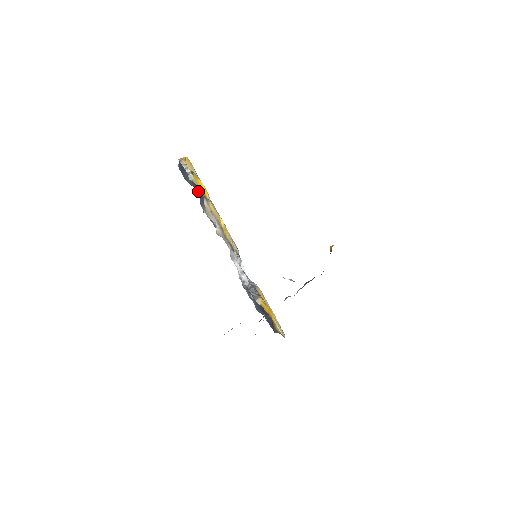
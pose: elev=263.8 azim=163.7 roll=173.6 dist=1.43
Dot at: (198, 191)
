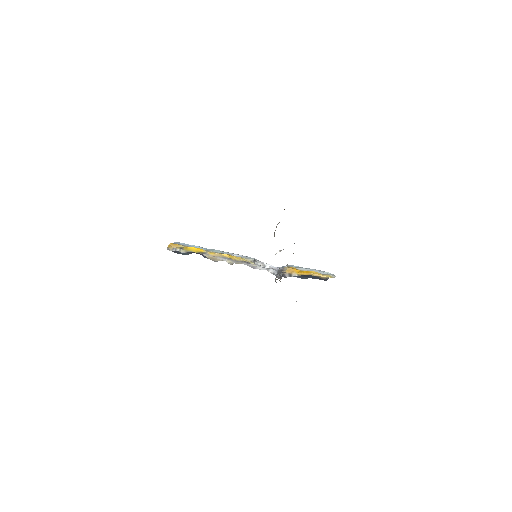
Dot at: (196, 253)
